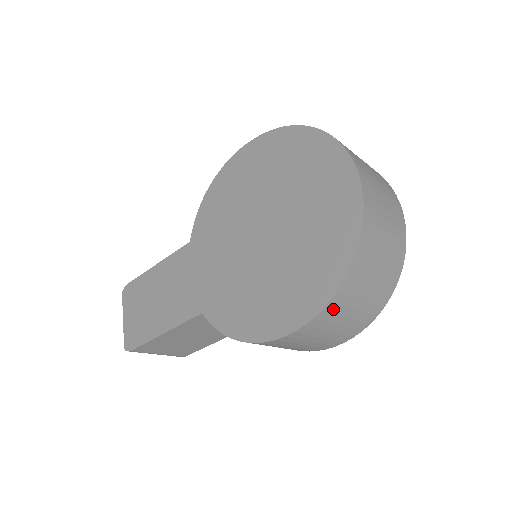
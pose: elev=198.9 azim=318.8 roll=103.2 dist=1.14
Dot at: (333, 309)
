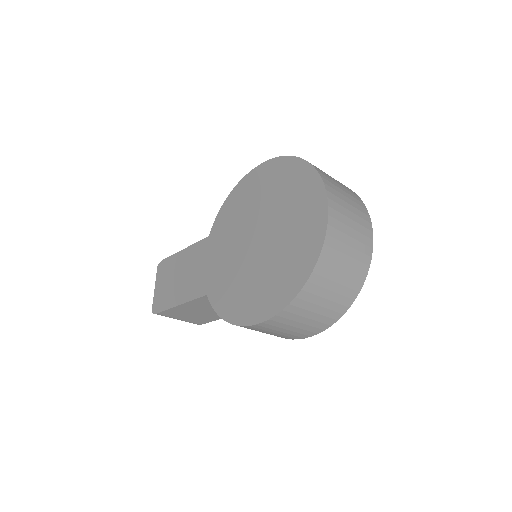
Dot at: (293, 310)
